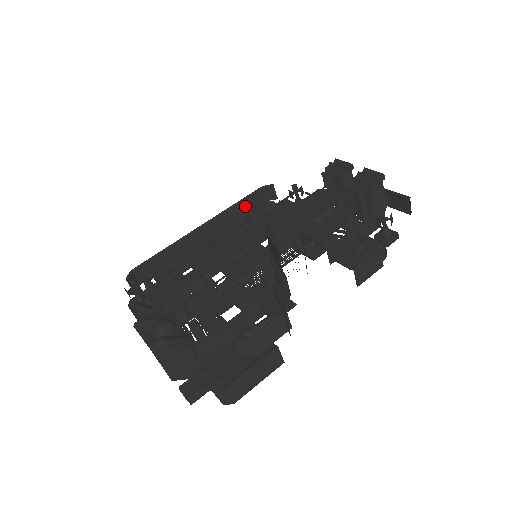
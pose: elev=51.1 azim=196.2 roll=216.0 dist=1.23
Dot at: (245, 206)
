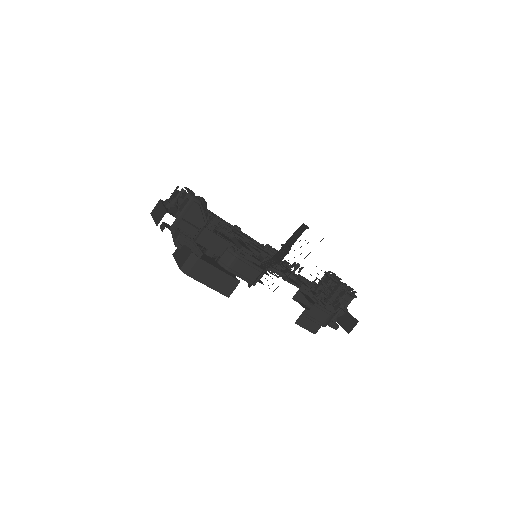
Dot at: occluded
